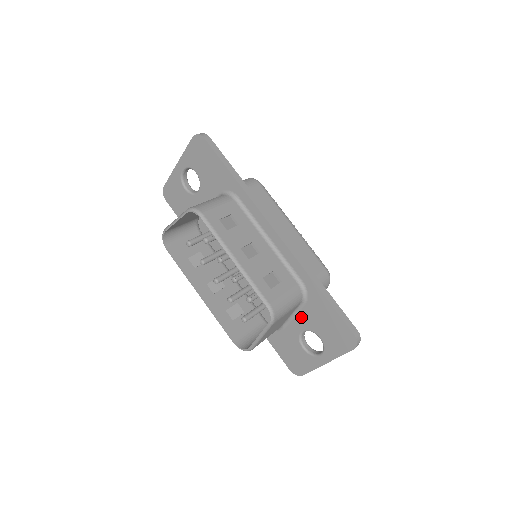
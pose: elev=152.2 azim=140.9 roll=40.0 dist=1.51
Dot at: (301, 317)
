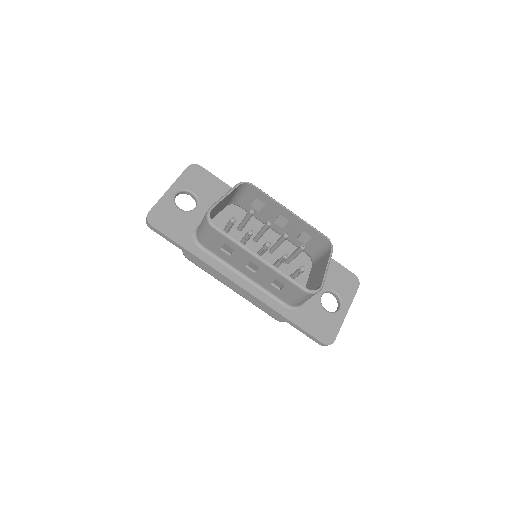
Dot at: occluded
